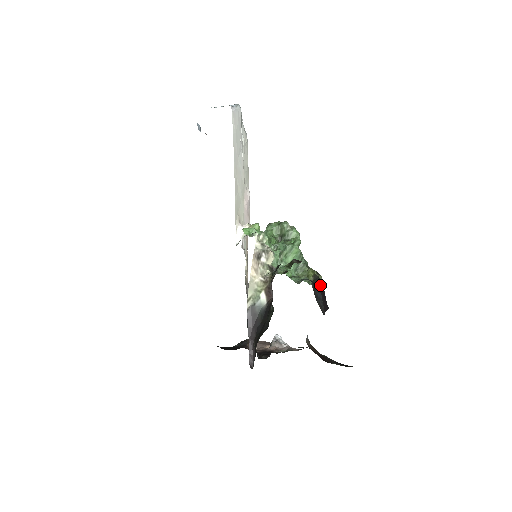
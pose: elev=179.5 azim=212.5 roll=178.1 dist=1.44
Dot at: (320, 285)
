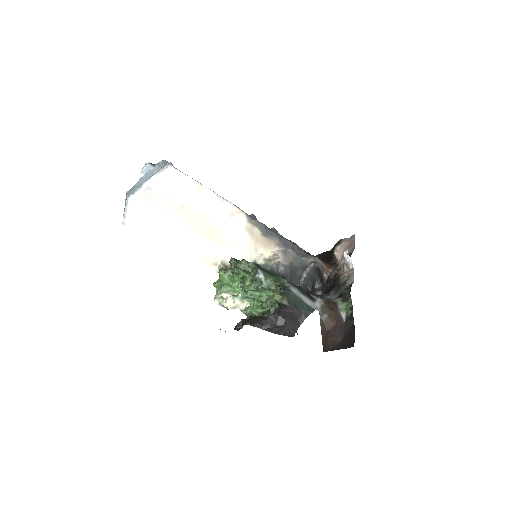
Dot at: (284, 310)
